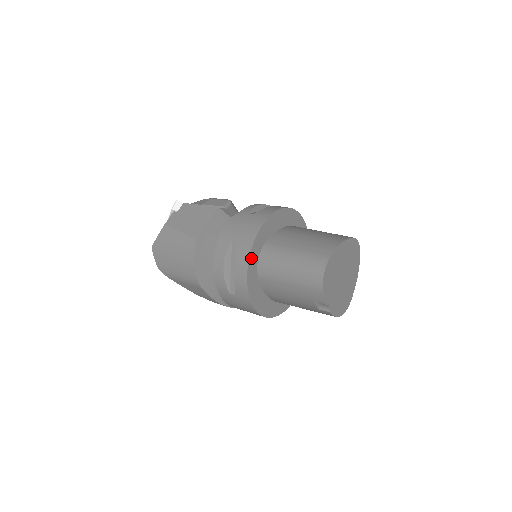
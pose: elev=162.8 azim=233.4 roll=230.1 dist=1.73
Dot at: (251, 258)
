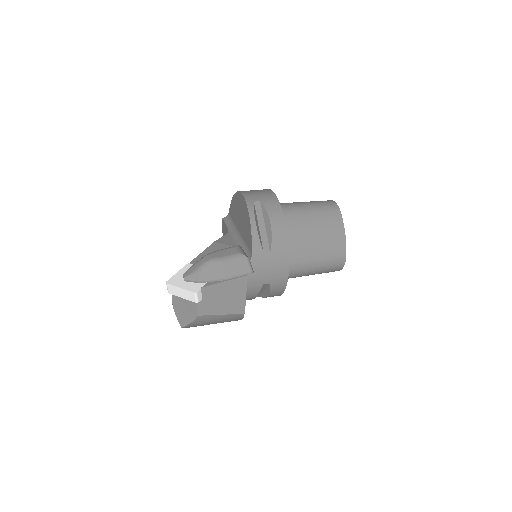
Dot at: occluded
